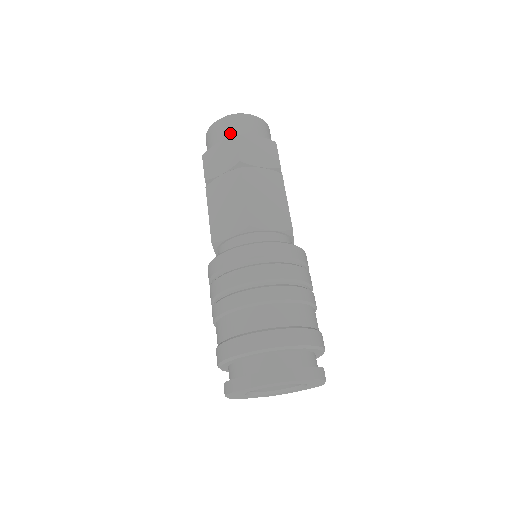
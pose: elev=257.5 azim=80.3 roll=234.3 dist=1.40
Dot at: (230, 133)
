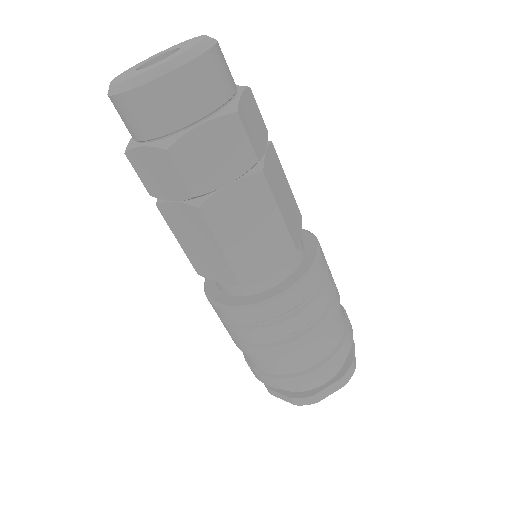
Dot at: (153, 129)
